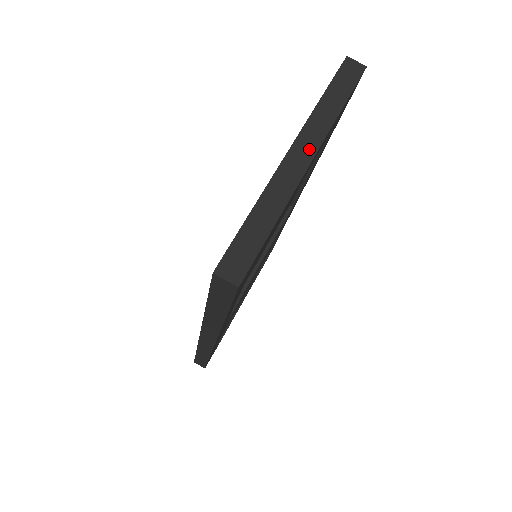
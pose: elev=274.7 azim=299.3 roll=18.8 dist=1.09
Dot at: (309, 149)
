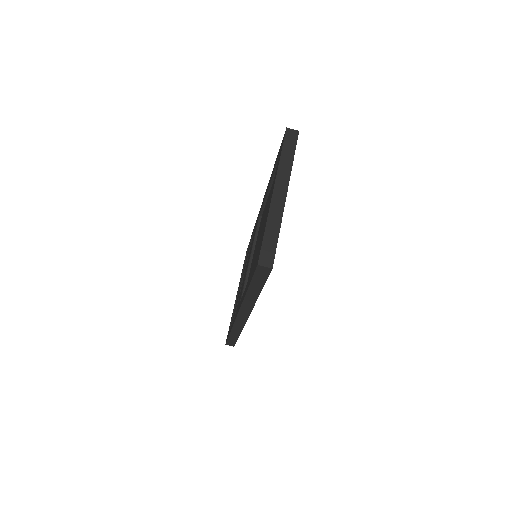
Dot at: (283, 187)
